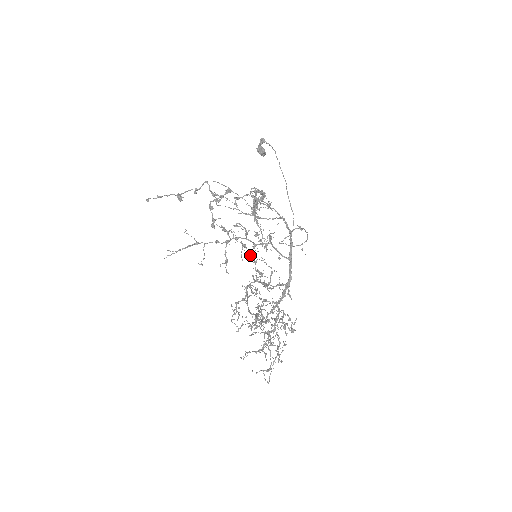
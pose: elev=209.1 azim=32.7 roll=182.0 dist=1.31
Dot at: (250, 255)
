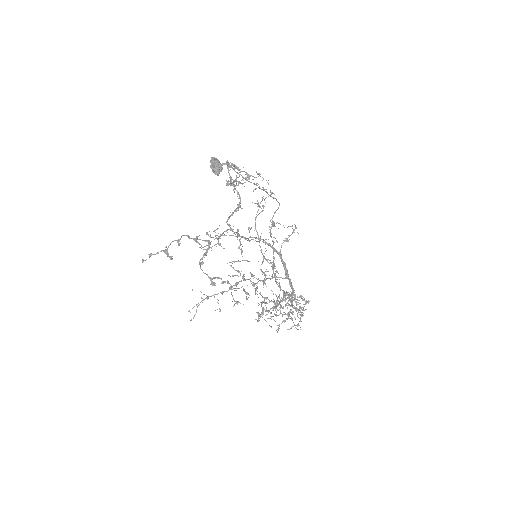
Dot at: (253, 286)
